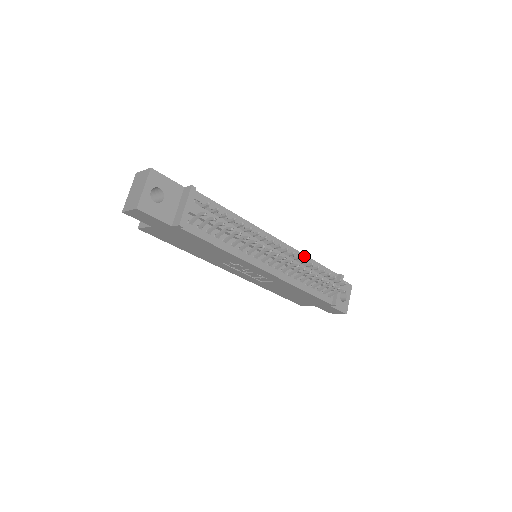
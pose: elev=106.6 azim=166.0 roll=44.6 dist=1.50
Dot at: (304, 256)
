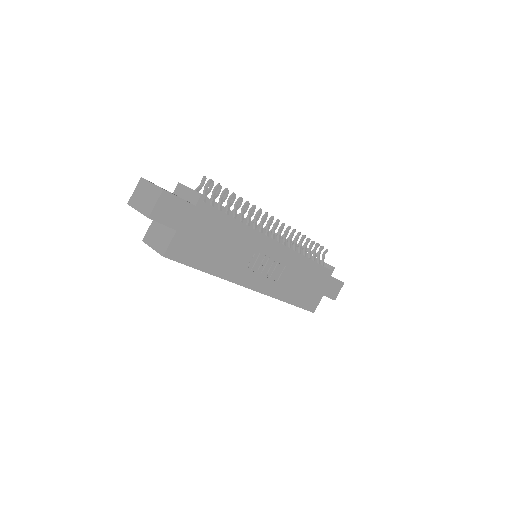
Dot at: occluded
